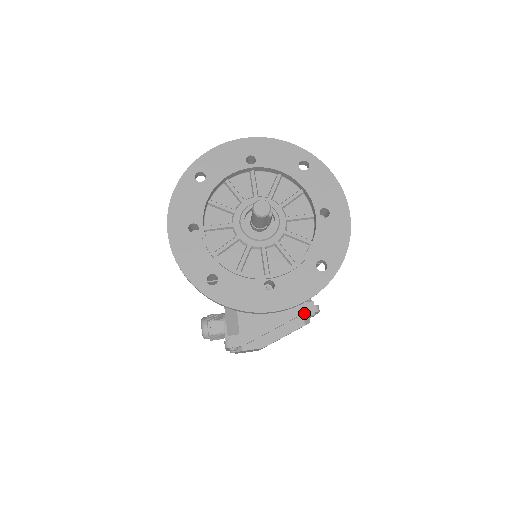
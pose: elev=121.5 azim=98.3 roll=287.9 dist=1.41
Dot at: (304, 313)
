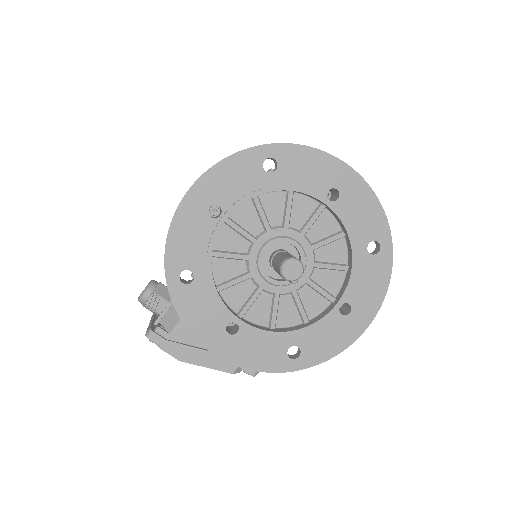
Dot at: occluded
